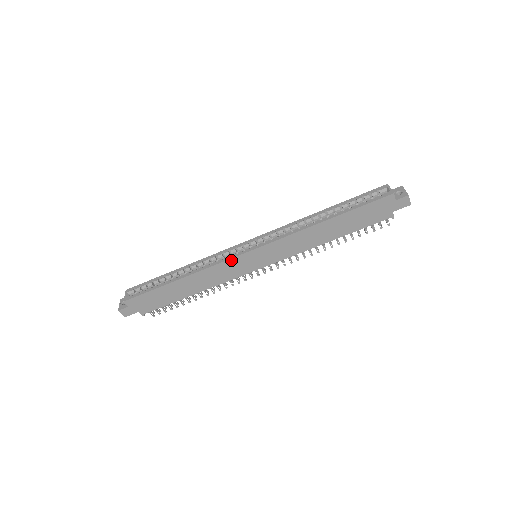
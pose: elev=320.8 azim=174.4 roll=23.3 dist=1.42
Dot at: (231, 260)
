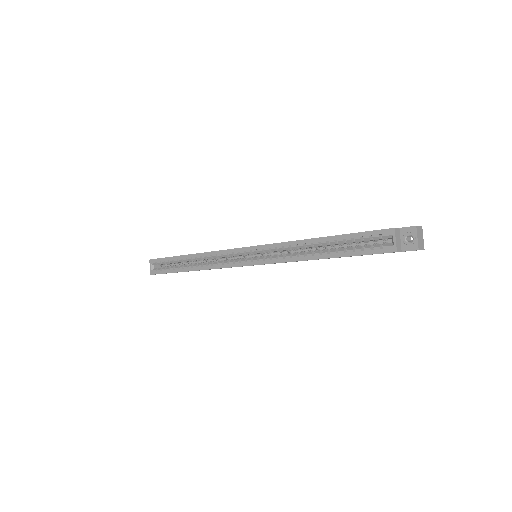
Dot at: (230, 267)
